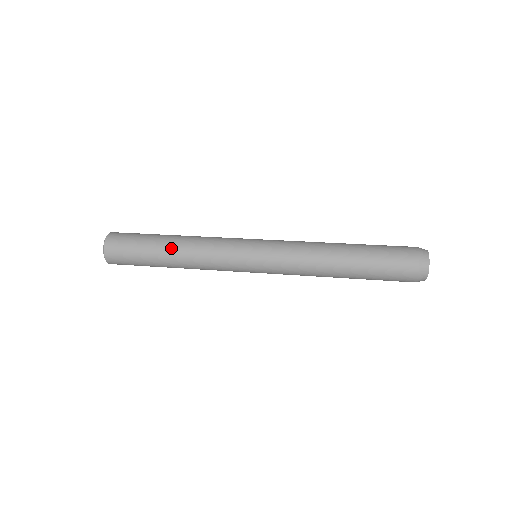
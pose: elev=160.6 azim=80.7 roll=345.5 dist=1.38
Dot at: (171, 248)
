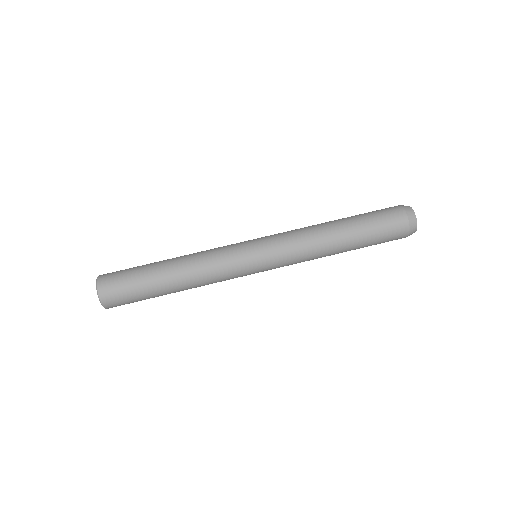
Dot at: (171, 272)
